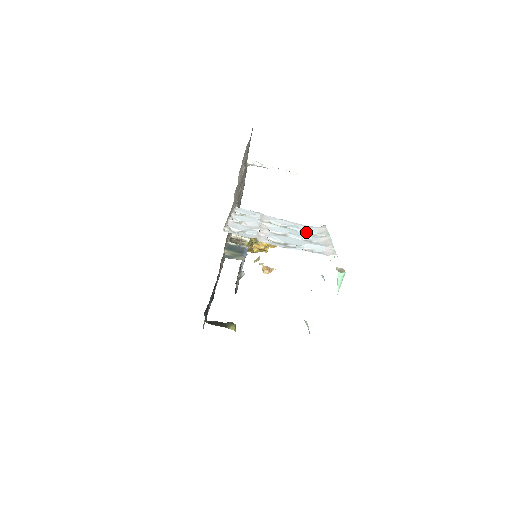
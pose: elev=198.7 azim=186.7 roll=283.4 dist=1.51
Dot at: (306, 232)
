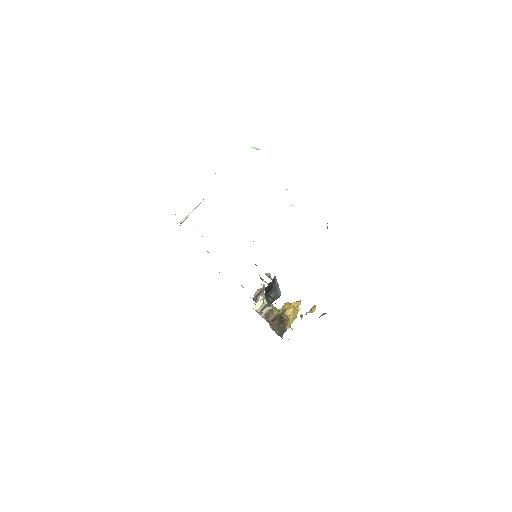
Dot at: occluded
